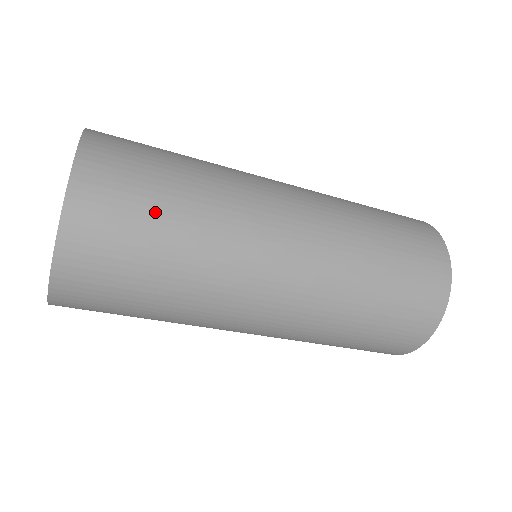
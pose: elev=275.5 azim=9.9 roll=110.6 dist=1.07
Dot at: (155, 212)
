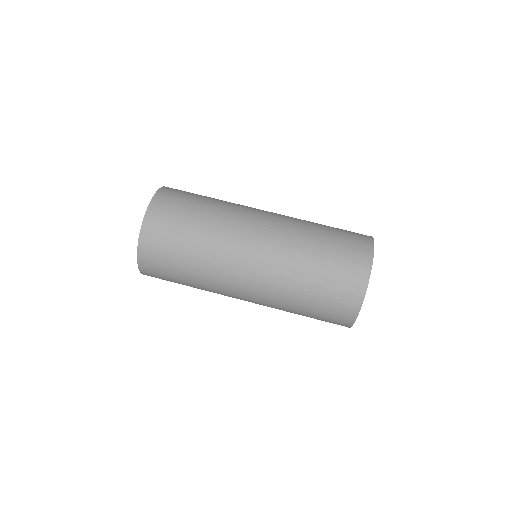
Dot at: (176, 266)
